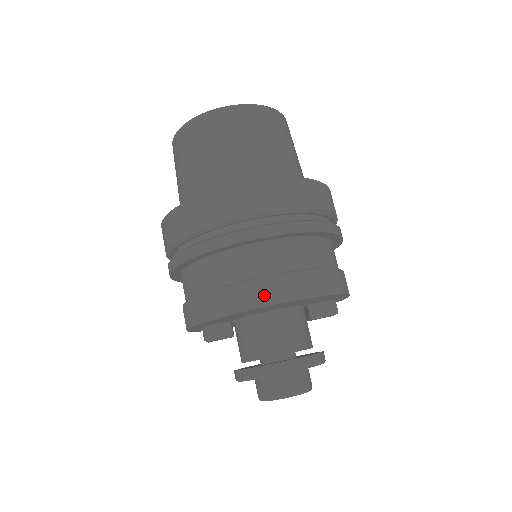
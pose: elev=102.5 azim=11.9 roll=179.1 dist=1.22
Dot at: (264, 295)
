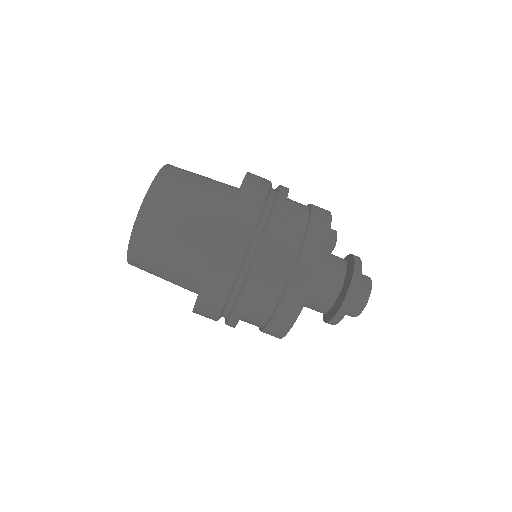
Dot at: (285, 322)
